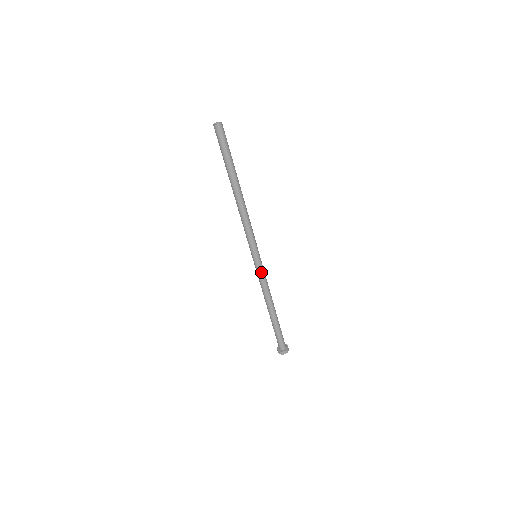
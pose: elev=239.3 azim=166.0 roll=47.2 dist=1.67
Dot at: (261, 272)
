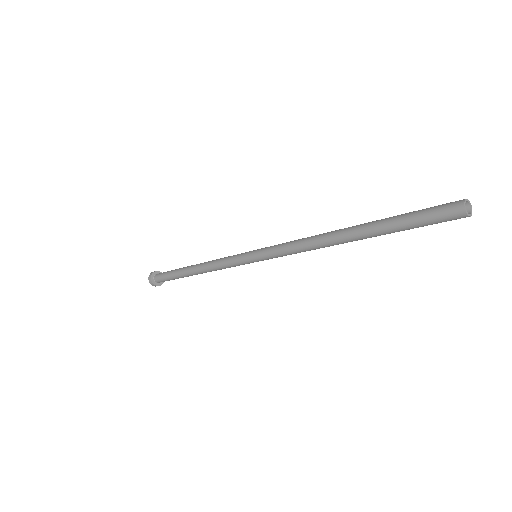
Dot at: occluded
